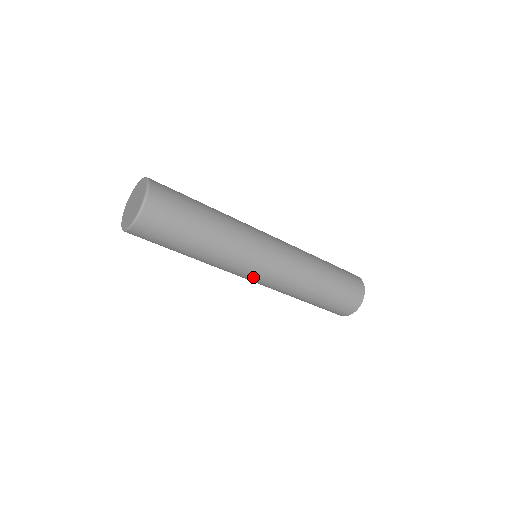
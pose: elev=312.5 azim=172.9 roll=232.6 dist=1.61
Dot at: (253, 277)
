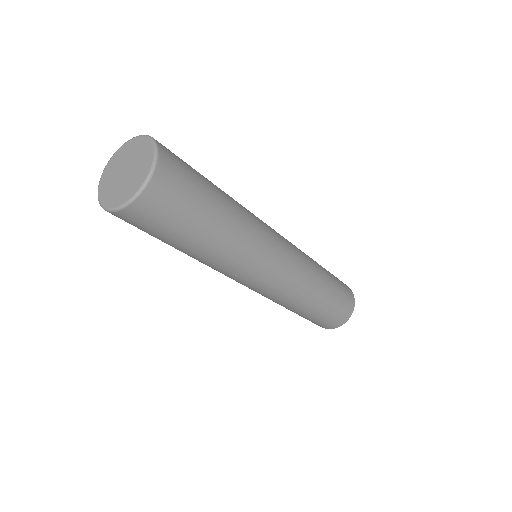
Dot at: (279, 259)
